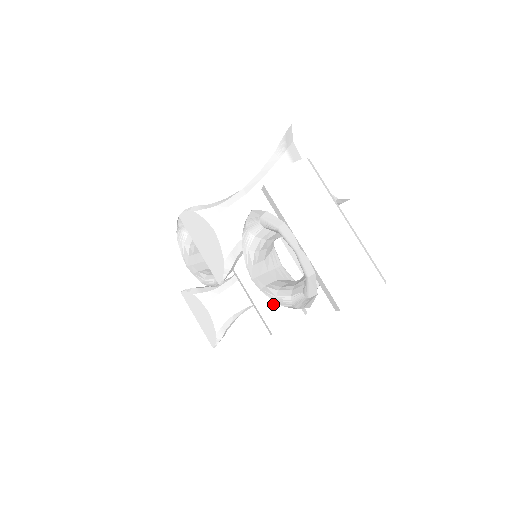
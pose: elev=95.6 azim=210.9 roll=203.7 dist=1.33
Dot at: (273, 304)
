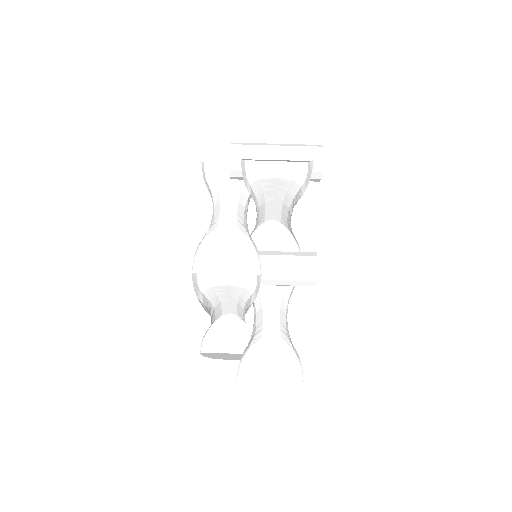
Dot at: (296, 257)
